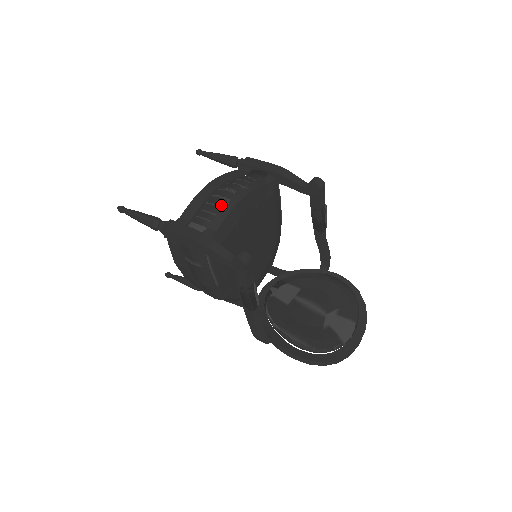
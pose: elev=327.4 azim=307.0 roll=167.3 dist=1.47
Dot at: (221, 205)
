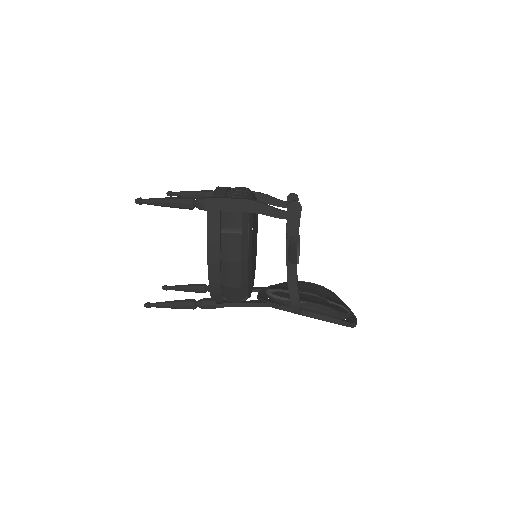
Dot at: (245, 191)
